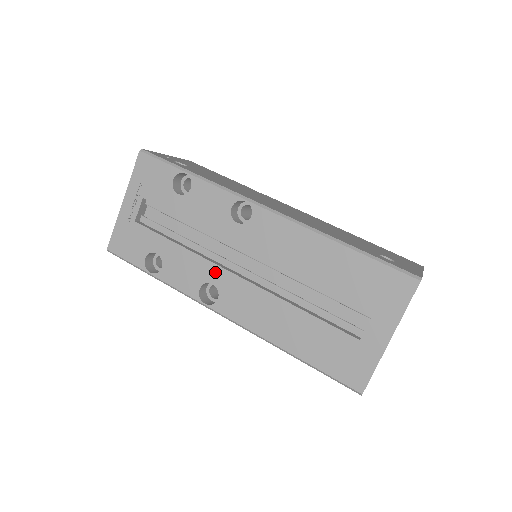
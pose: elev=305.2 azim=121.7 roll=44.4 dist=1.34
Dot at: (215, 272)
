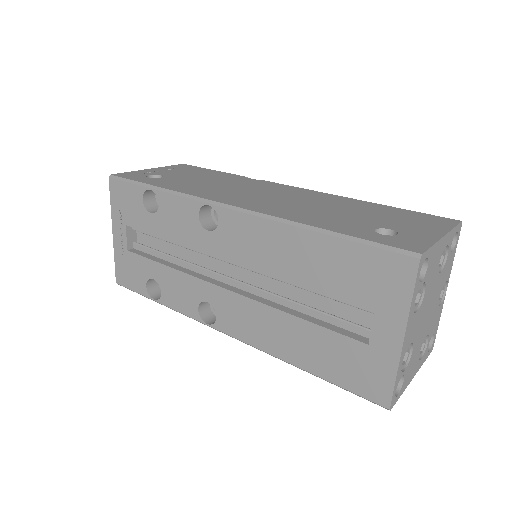
Dot at: (205, 289)
